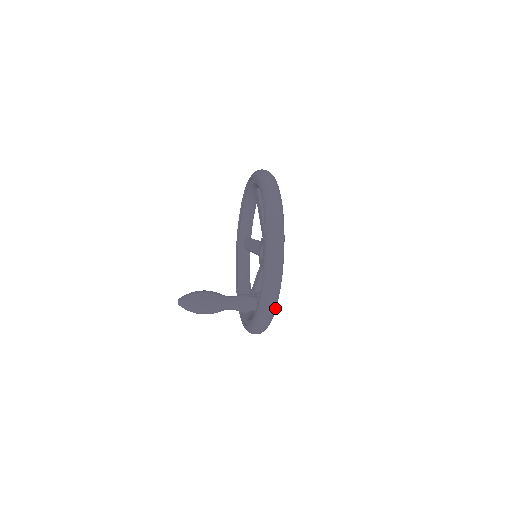
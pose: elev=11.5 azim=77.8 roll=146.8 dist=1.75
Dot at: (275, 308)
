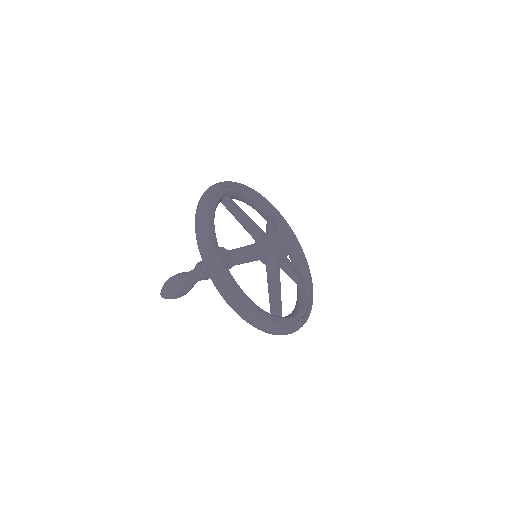
Dot at: (211, 250)
